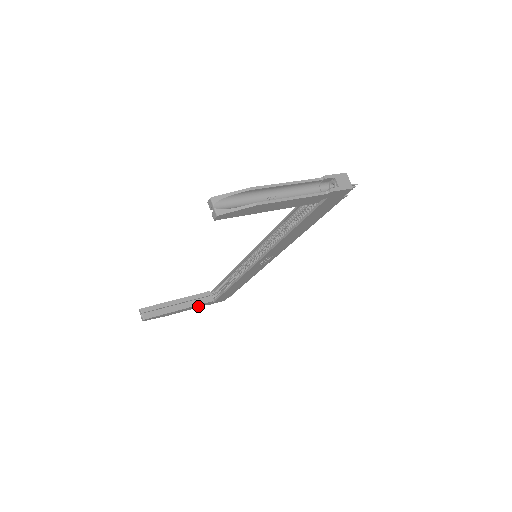
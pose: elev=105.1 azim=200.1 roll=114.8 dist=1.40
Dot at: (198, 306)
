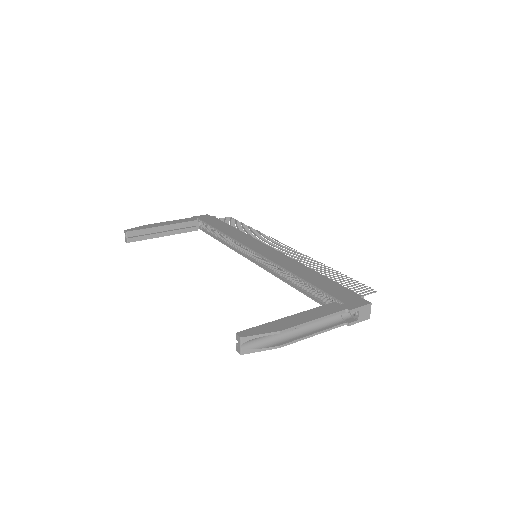
Dot at: occluded
